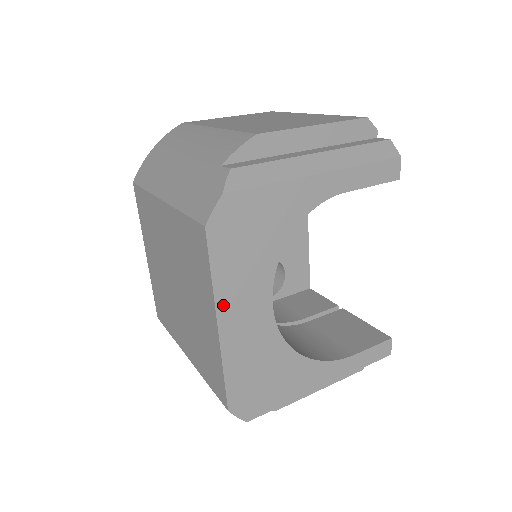
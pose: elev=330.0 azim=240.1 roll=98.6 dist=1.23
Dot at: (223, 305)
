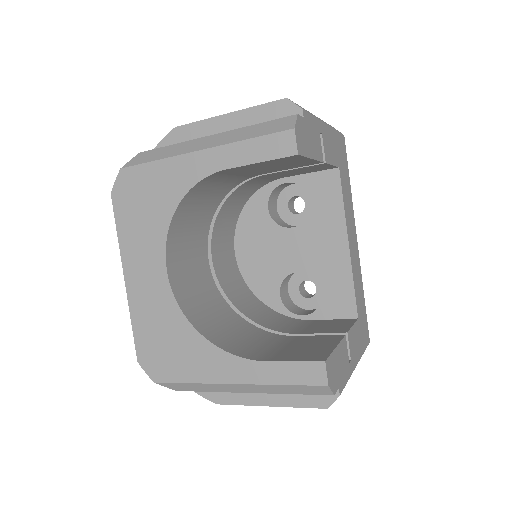
Dot at: (127, 260)
